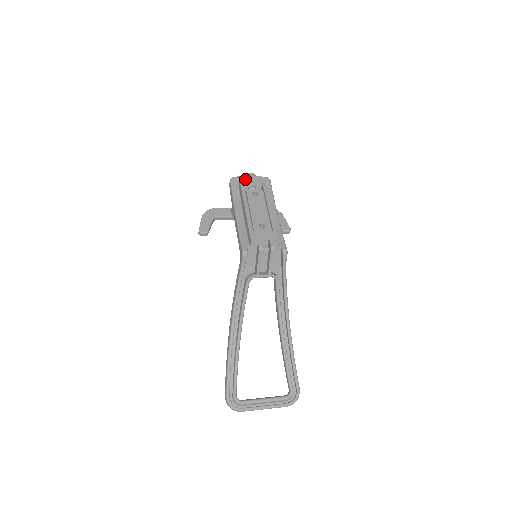
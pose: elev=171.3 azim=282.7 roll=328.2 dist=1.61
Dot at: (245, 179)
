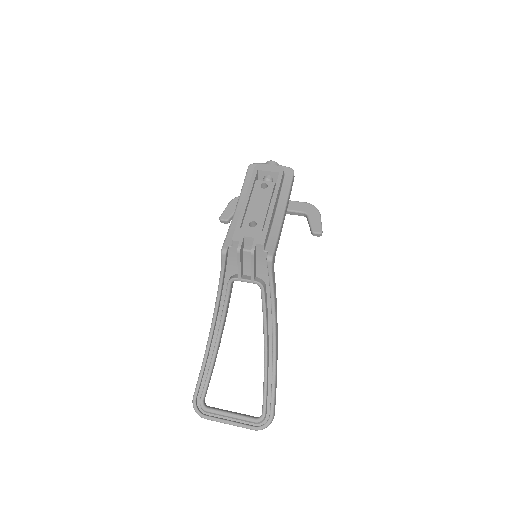
Dot at: (261, 167)
